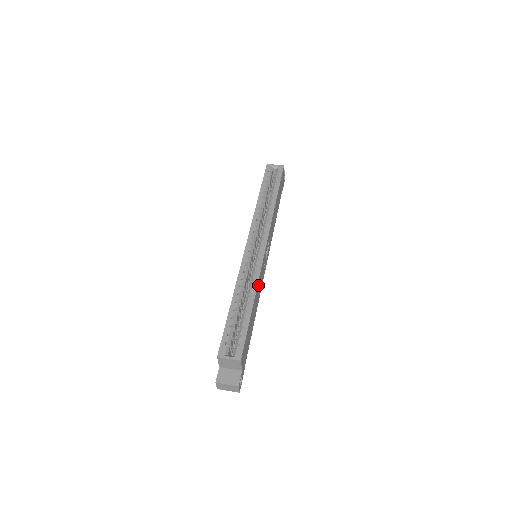
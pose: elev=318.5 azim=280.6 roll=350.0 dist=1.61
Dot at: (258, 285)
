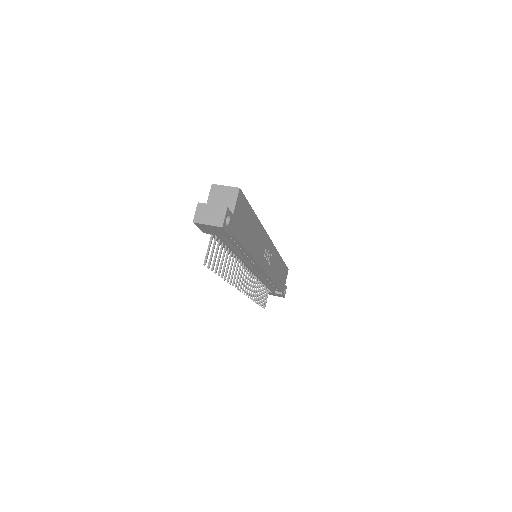
Dot at: (260, 232)
